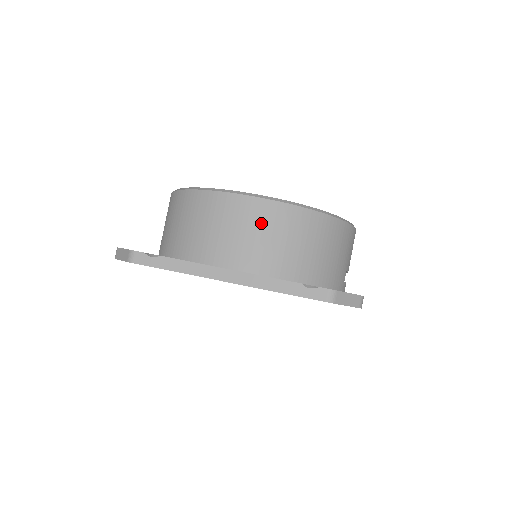
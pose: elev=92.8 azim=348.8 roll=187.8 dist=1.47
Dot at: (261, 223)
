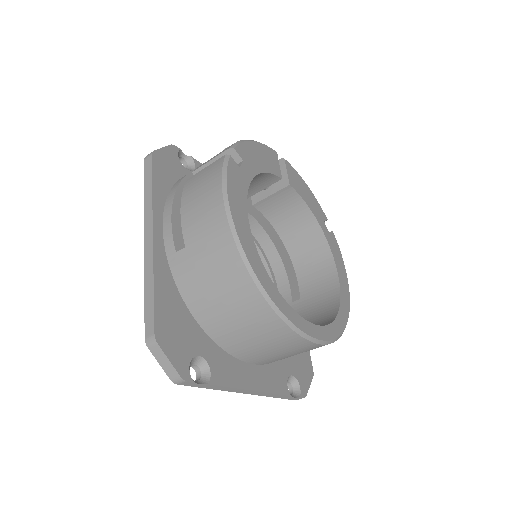
Dot at: (301, 352)
